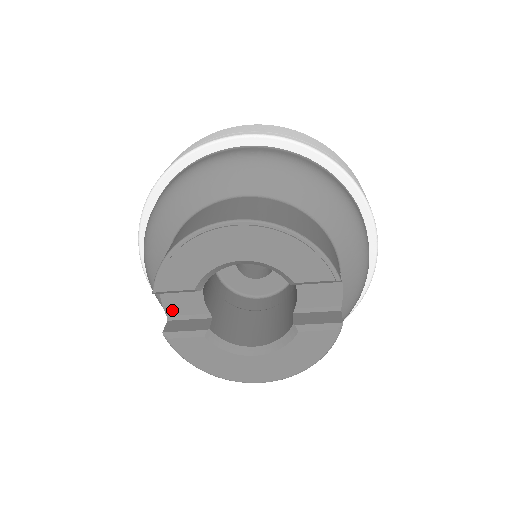
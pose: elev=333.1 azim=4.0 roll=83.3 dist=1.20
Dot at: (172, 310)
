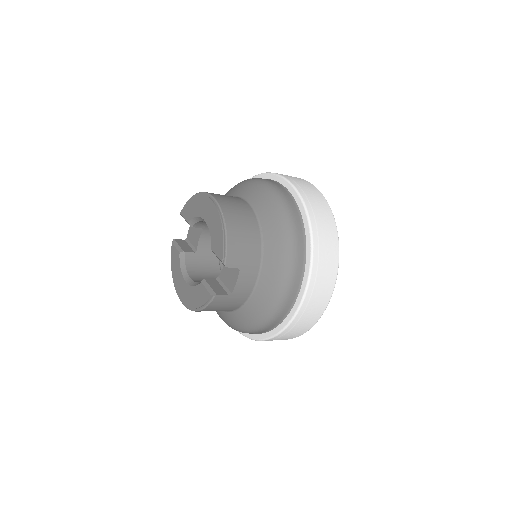
Dot at: (189, 236)
